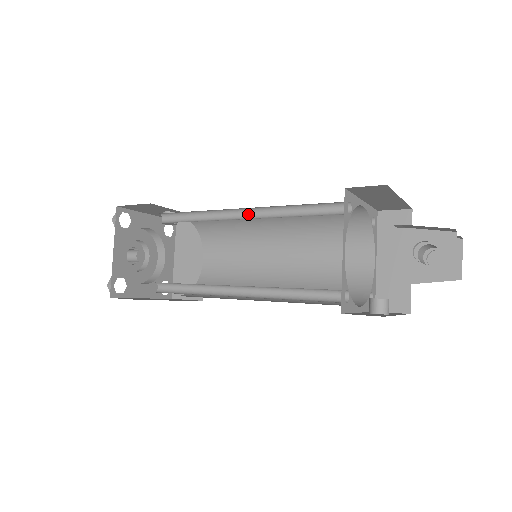
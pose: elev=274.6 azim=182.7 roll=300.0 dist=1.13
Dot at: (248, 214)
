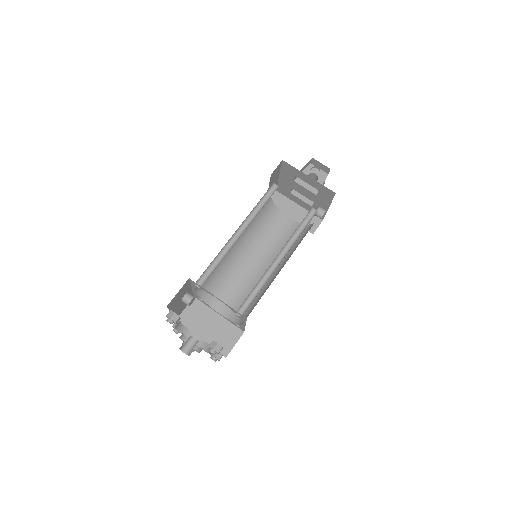
Dot at: (240, 232)
